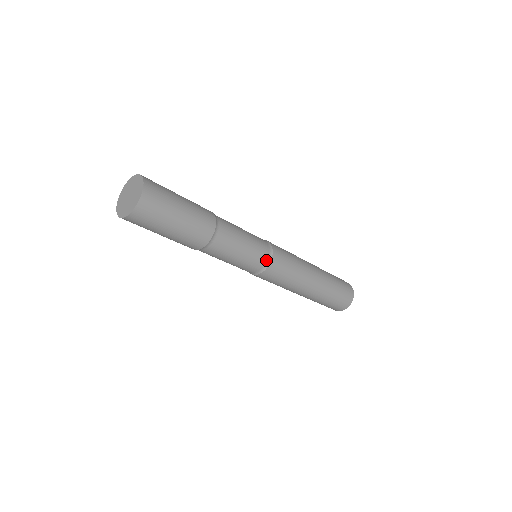
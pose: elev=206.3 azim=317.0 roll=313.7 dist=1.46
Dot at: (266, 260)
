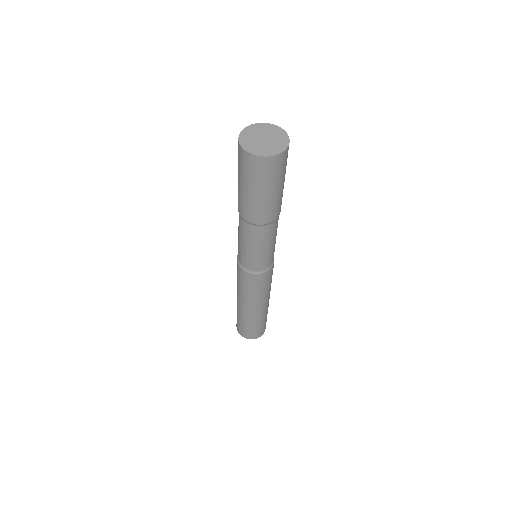
Dot at: (273, 259)
